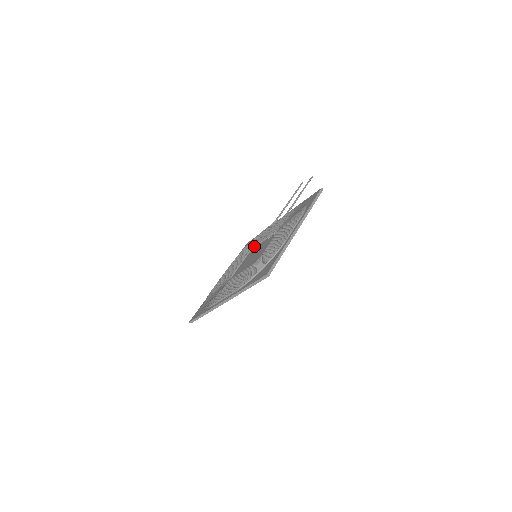
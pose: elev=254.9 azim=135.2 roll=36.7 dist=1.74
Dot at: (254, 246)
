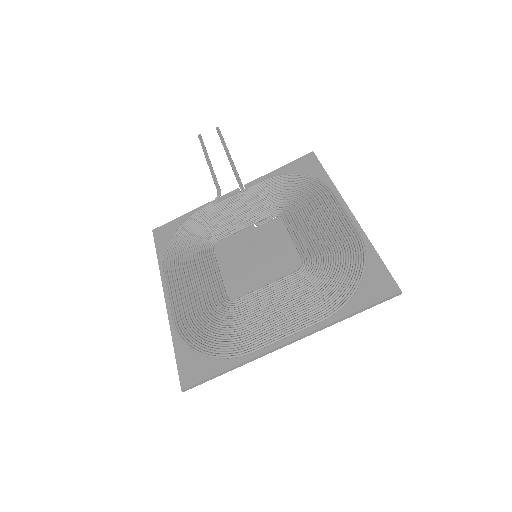
Dot at: (220, 238)
